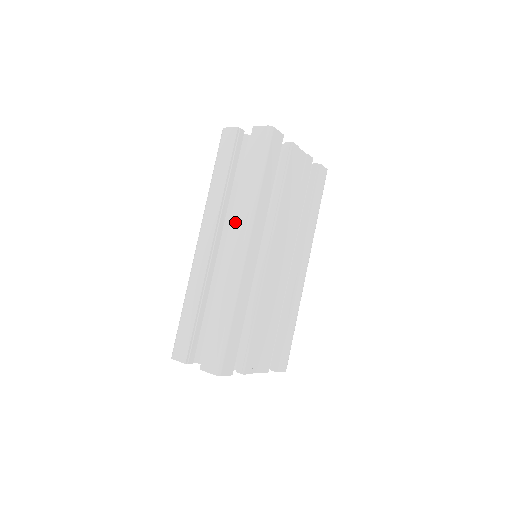
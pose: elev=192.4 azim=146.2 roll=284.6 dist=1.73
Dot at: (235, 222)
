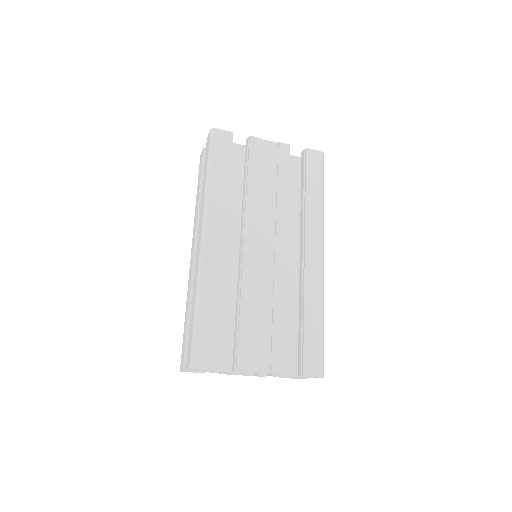
Dot at: (200, 221)
